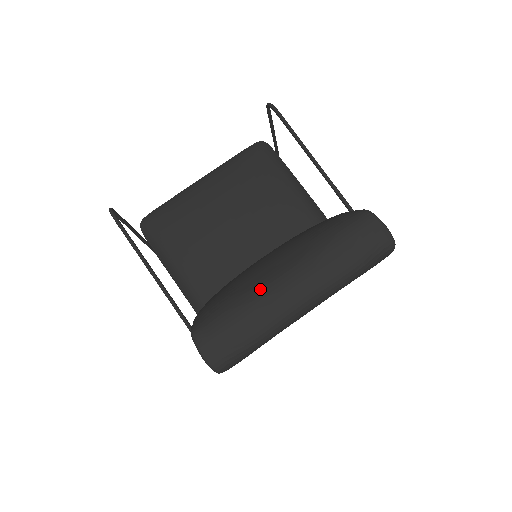
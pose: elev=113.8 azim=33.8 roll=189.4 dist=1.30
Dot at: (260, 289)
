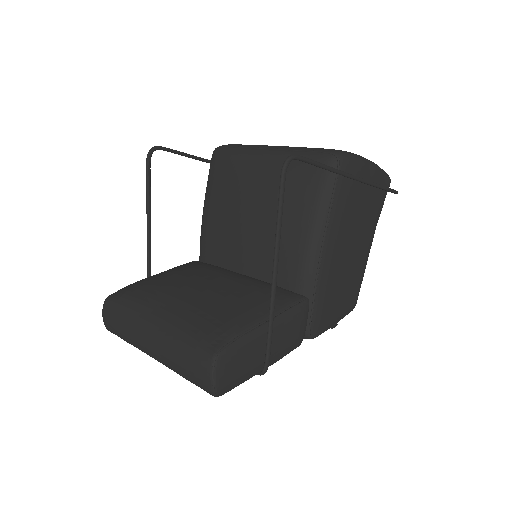
Dot at: (137, 319)
